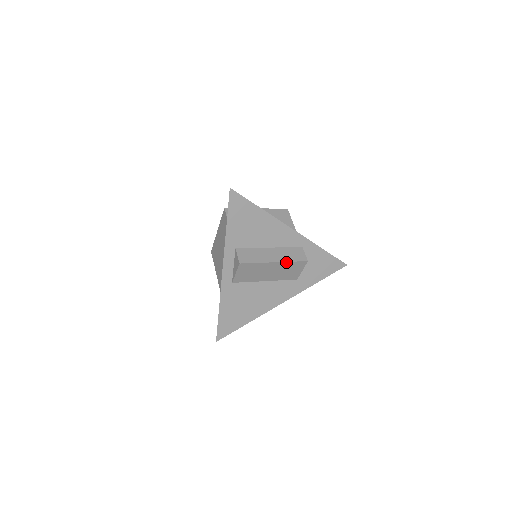
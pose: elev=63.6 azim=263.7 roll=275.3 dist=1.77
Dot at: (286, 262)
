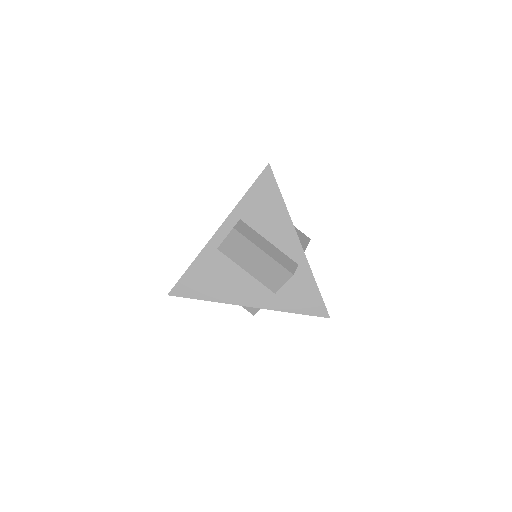
Dot at: (274, 260)
